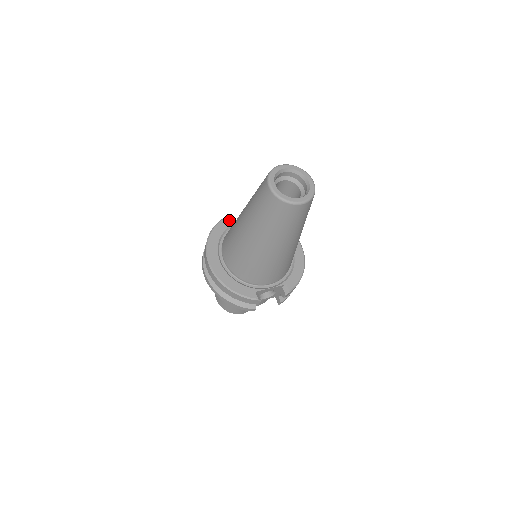
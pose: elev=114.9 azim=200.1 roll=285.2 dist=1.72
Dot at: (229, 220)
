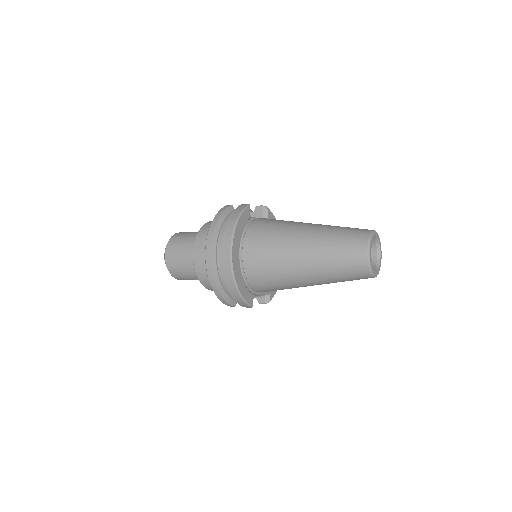
Dot at: occluded
